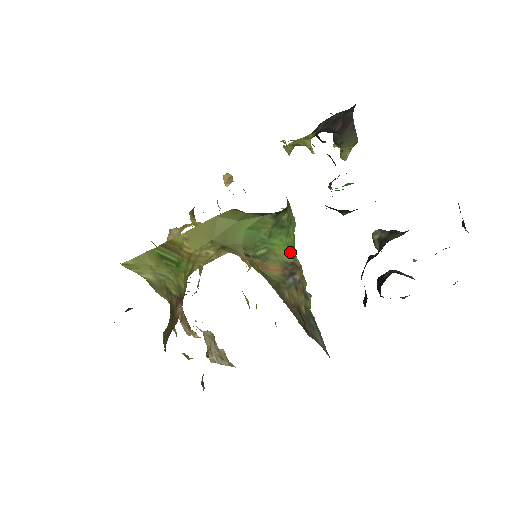
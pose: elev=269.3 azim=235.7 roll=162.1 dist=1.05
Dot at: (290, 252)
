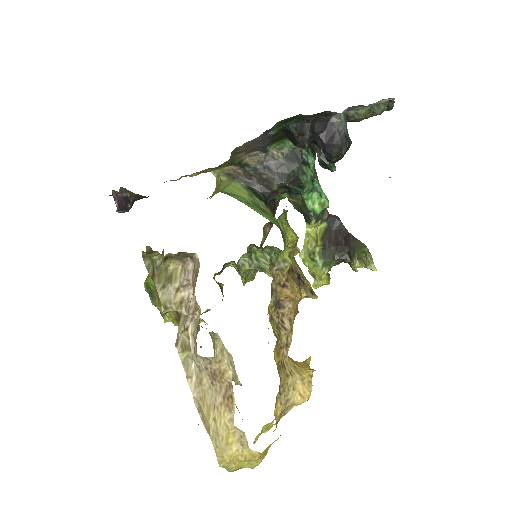
Dot at: occluded
